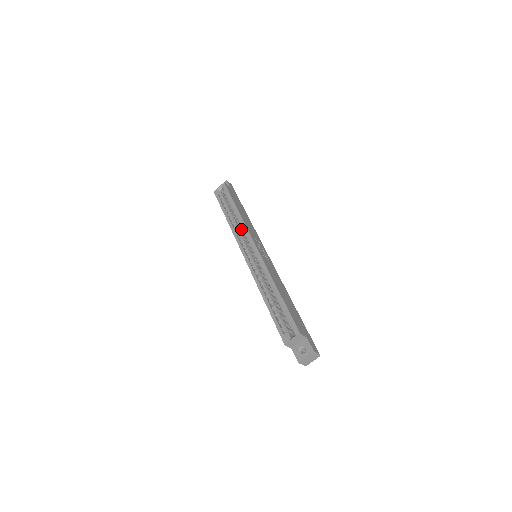
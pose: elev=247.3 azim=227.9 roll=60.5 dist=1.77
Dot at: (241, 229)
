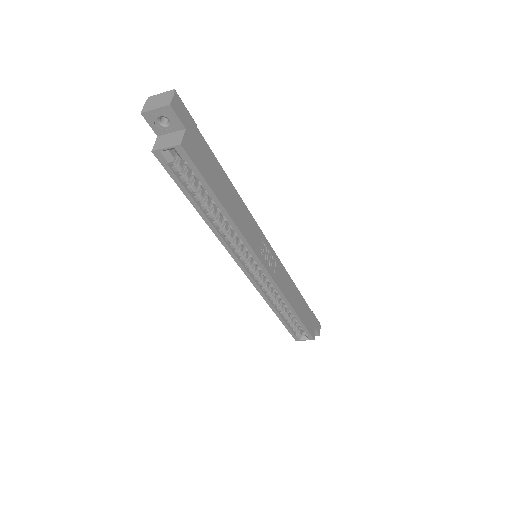
Dot at: (229, 225)
